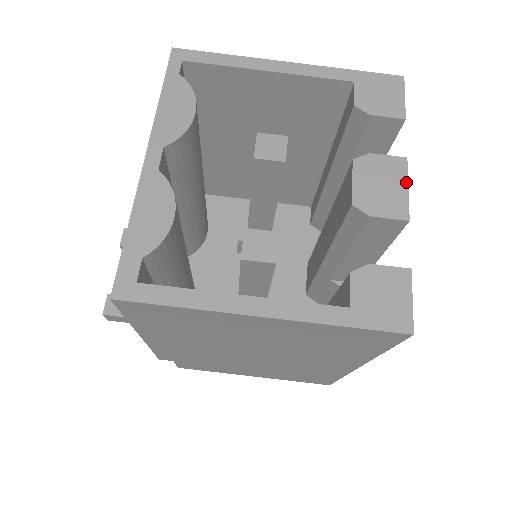
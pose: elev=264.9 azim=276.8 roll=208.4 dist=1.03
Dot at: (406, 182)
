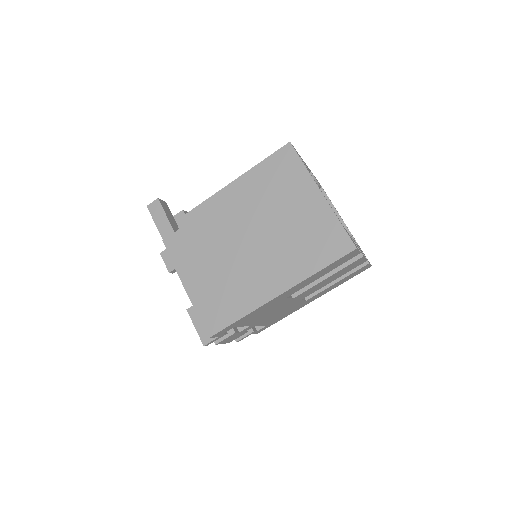
Dot at: (365, 258)
